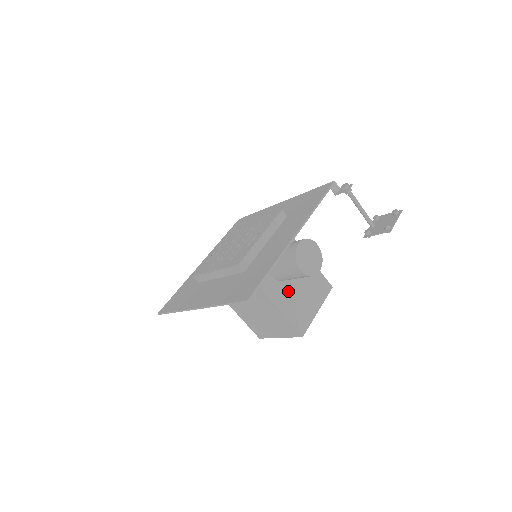
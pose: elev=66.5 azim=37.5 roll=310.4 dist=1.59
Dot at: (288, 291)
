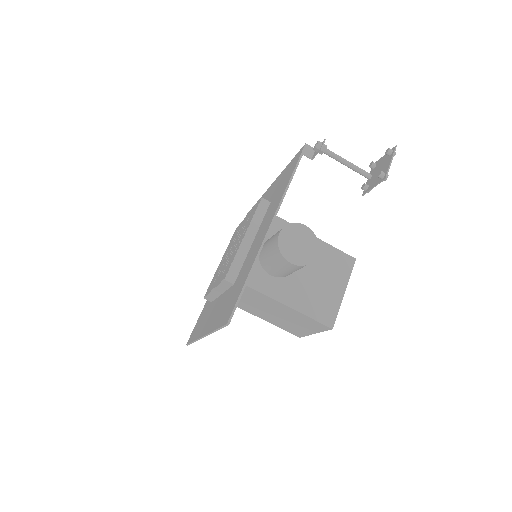
Dot at: (298, 284)
